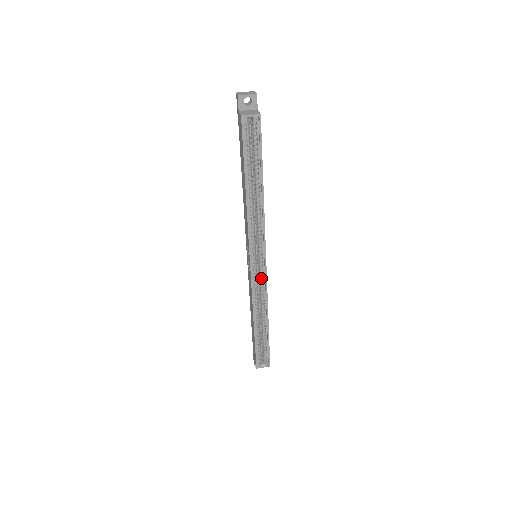
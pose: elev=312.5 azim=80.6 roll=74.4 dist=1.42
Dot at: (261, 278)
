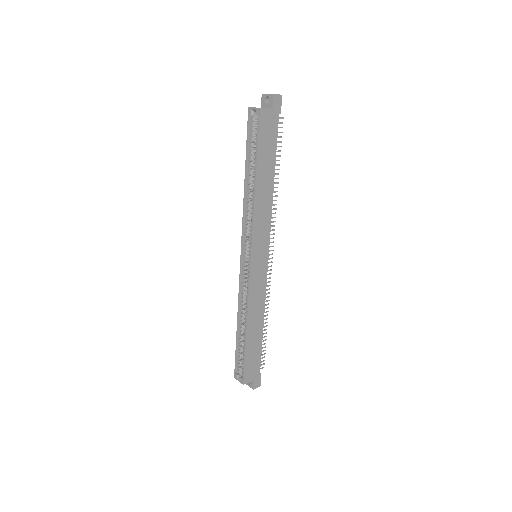
Dot at: (248, 277)
